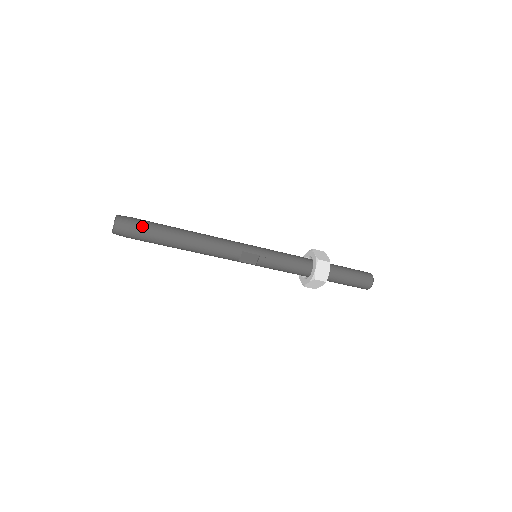
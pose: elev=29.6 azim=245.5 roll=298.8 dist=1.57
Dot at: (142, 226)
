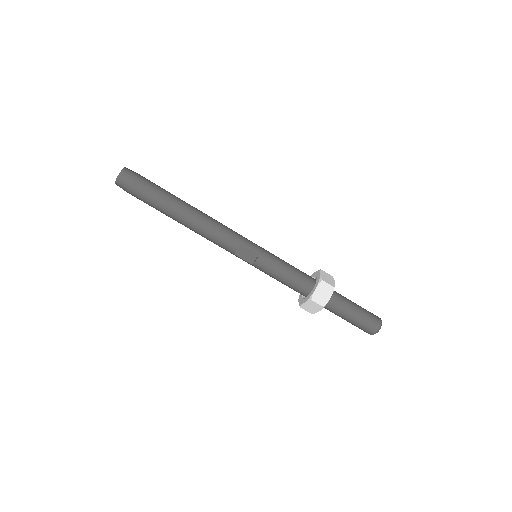
Dot at: (145, 185)
